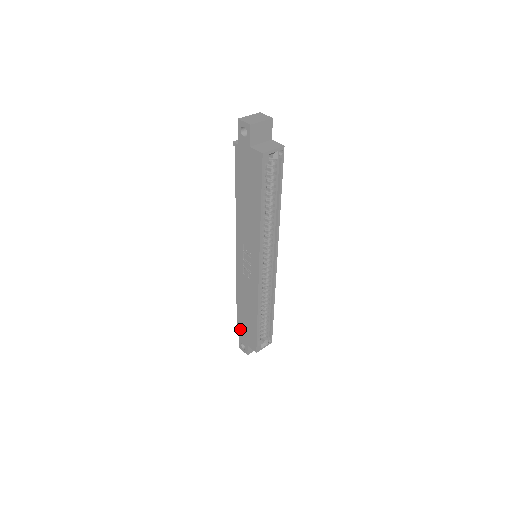
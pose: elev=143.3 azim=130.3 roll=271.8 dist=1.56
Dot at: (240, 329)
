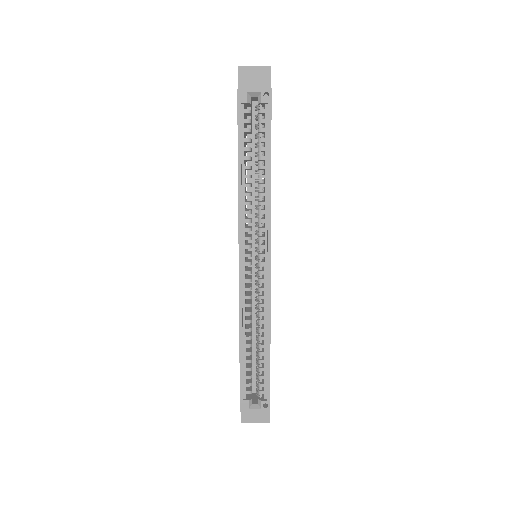
Dot at: occluded
